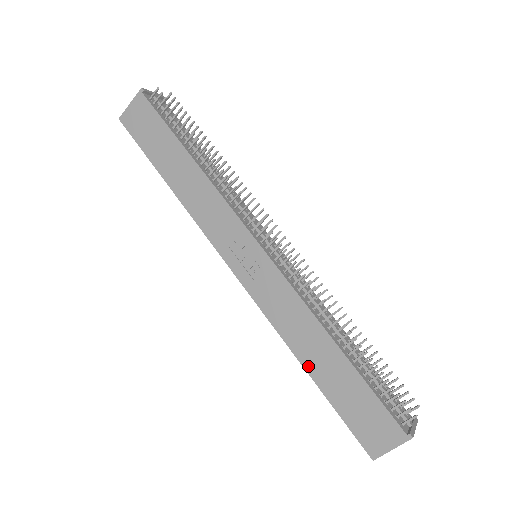
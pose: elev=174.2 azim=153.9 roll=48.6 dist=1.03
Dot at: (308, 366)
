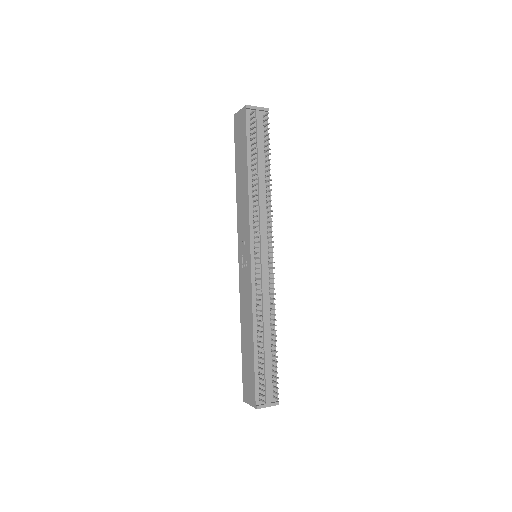
Dot at: (242, 335)
